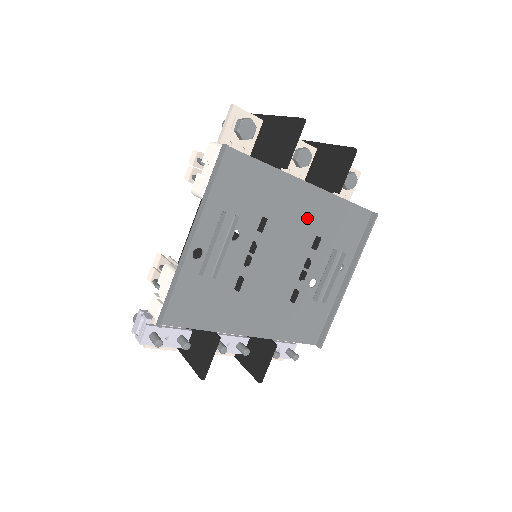
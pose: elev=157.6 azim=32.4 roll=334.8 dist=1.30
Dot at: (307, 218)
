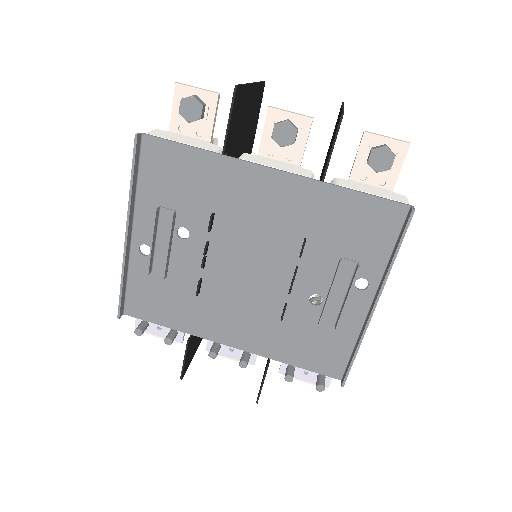
Dot at: (283, 215)
